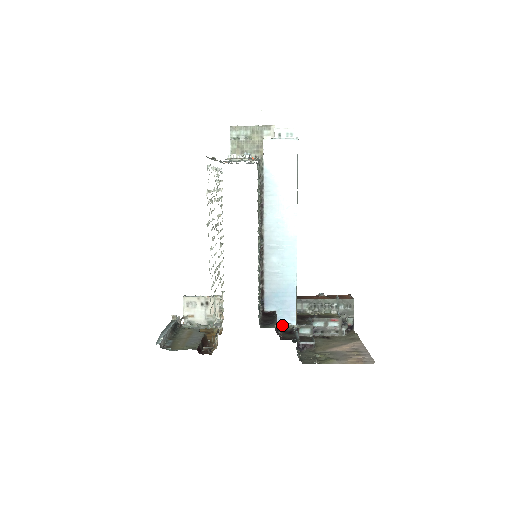
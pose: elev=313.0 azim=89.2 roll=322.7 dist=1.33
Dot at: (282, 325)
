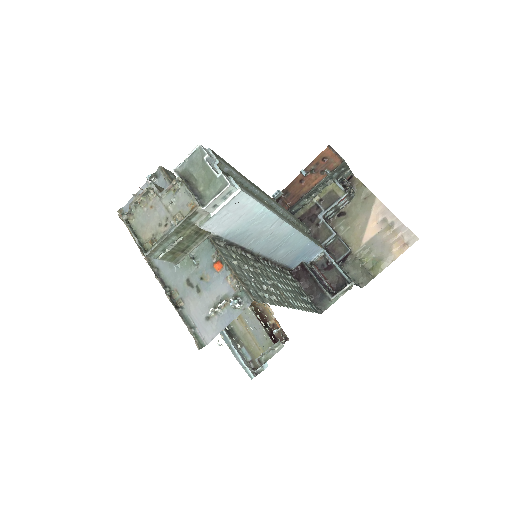
Dot at: (337, 296)
